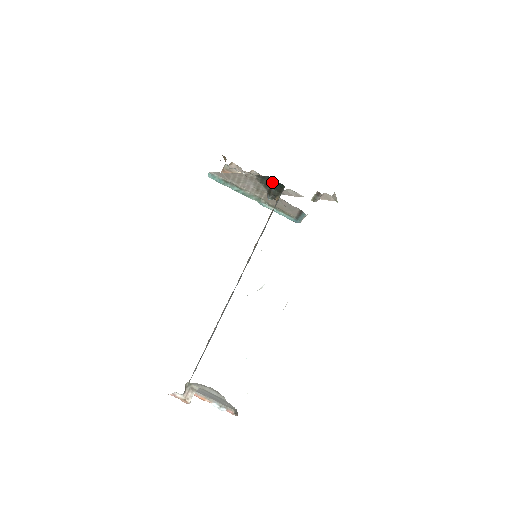
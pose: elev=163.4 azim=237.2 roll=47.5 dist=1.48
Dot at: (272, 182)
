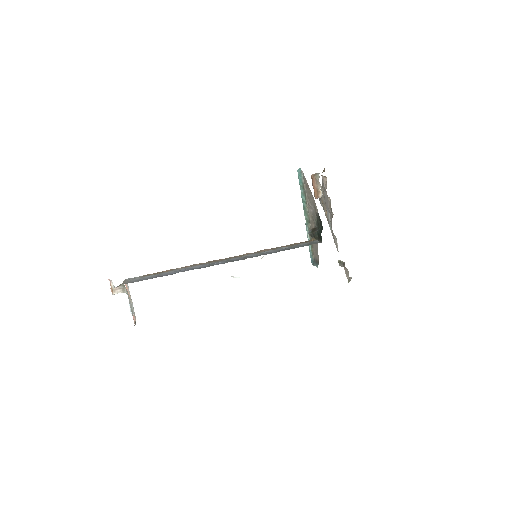
Dot at: (321, 228)
